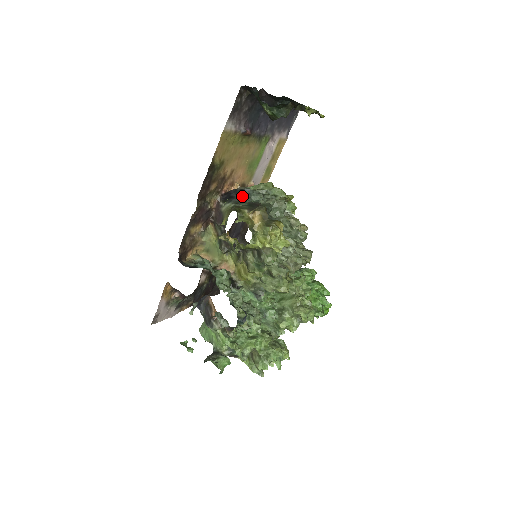
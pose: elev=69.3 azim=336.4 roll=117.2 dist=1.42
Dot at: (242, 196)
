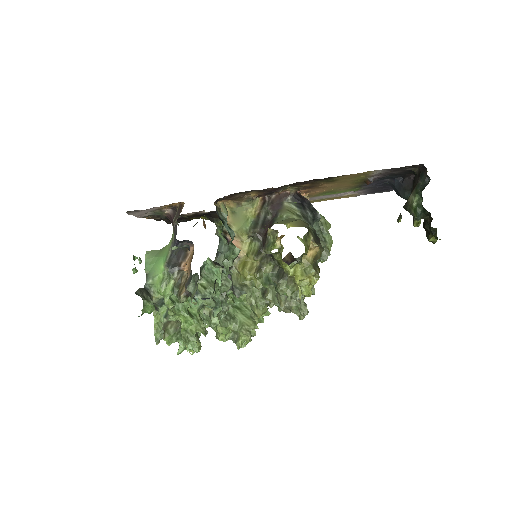
Dot at: (311, 215)
